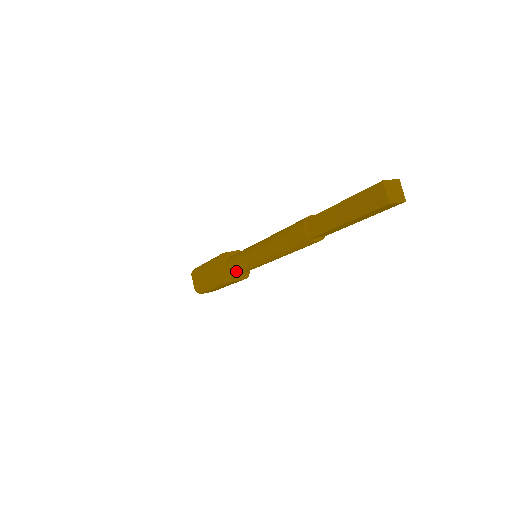
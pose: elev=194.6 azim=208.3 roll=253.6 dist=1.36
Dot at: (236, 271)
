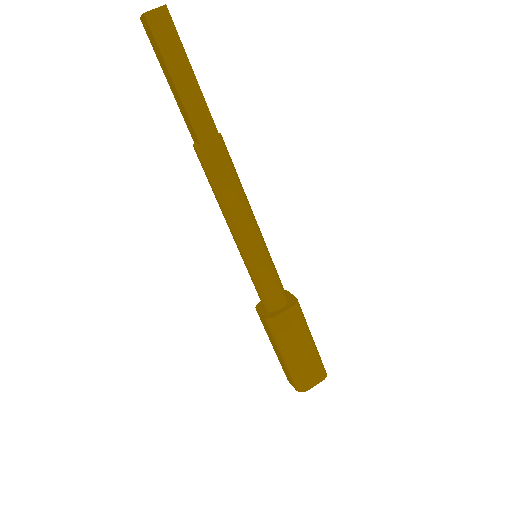
Dot at: (265, 297)
